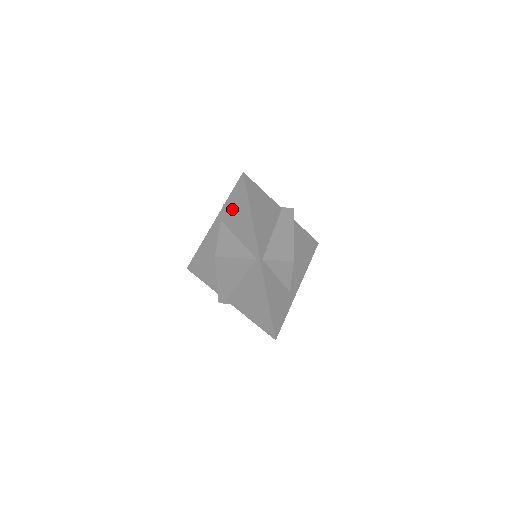
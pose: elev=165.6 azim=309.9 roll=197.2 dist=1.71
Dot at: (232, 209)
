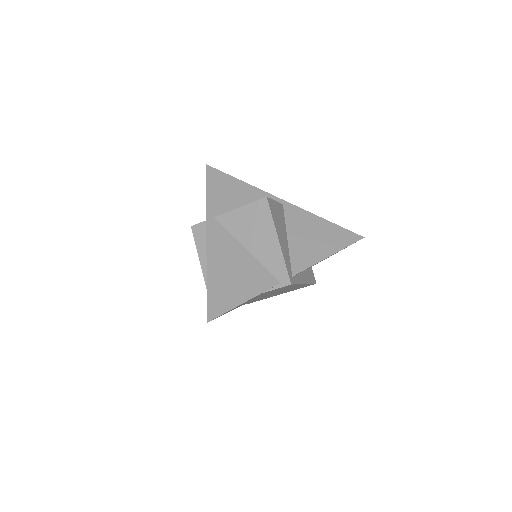
Dot at: (220, 196)
